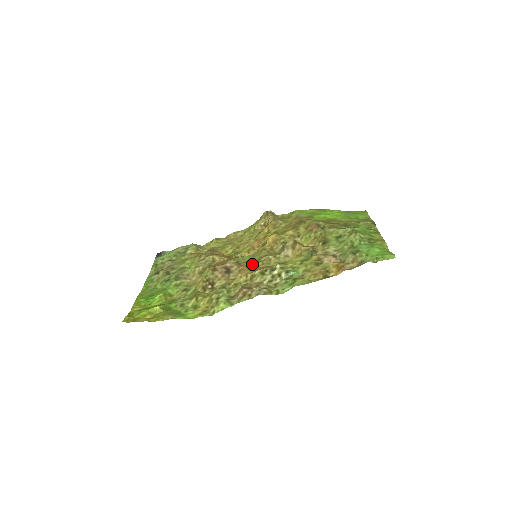
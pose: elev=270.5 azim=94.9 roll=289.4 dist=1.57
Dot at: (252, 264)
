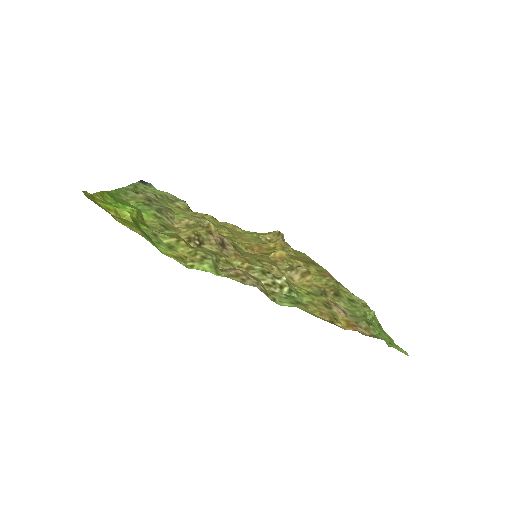
Dot at: (251, 258)
